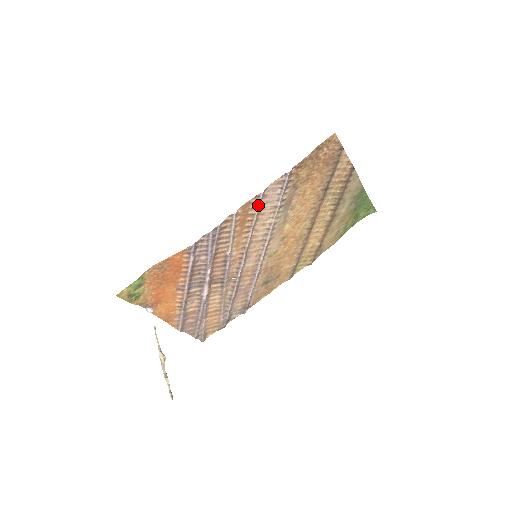
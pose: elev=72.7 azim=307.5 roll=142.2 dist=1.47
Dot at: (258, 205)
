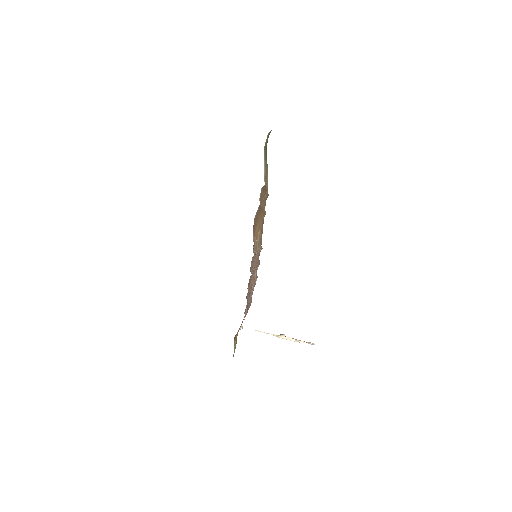
Dot at: occluded
